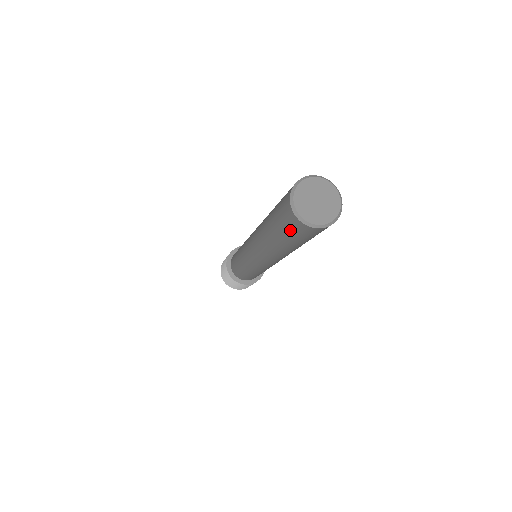
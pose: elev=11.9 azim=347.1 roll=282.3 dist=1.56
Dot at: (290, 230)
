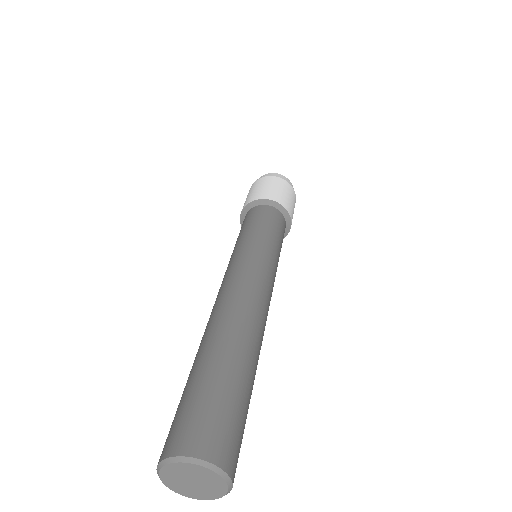
Dot at: occluded
